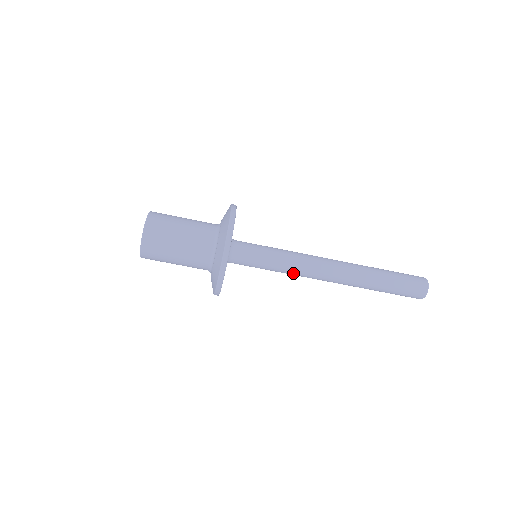
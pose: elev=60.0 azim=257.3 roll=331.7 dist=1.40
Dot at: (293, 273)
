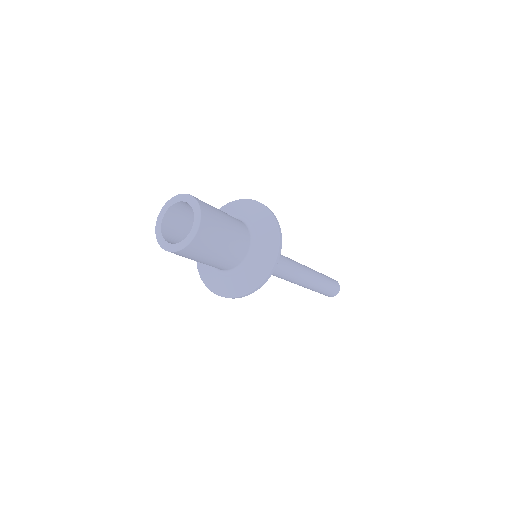
Dot at: (274, 275)
